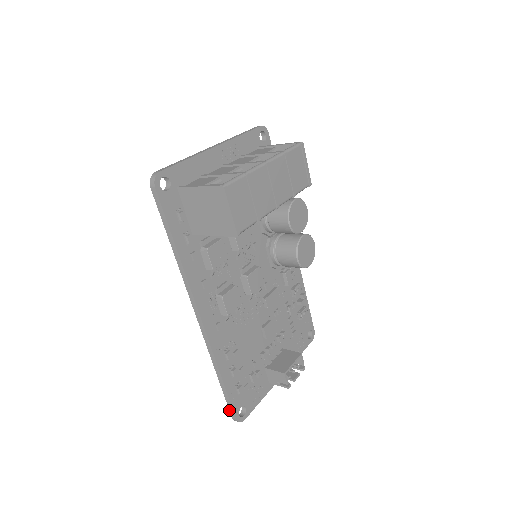
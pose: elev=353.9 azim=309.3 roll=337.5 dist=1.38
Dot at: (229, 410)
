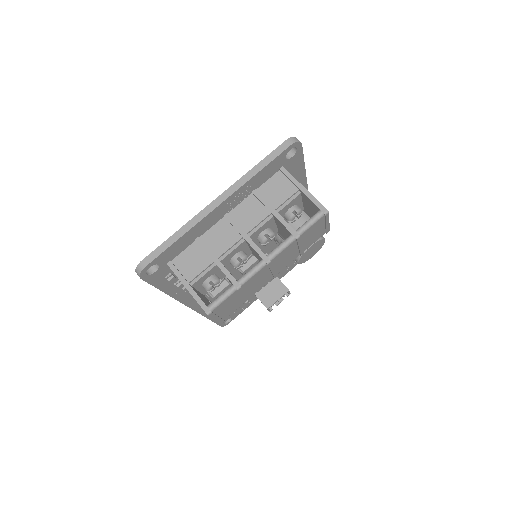
Dot at: occluded
